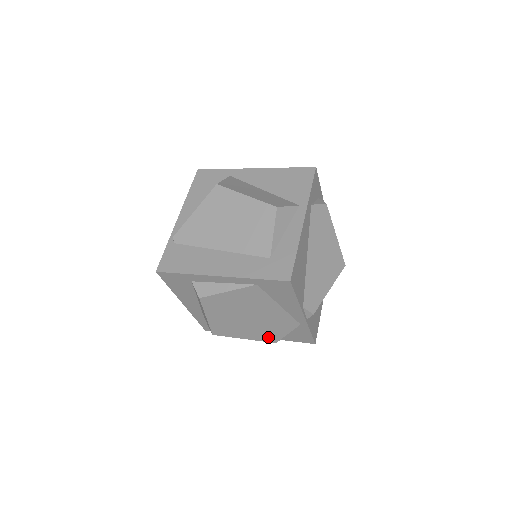
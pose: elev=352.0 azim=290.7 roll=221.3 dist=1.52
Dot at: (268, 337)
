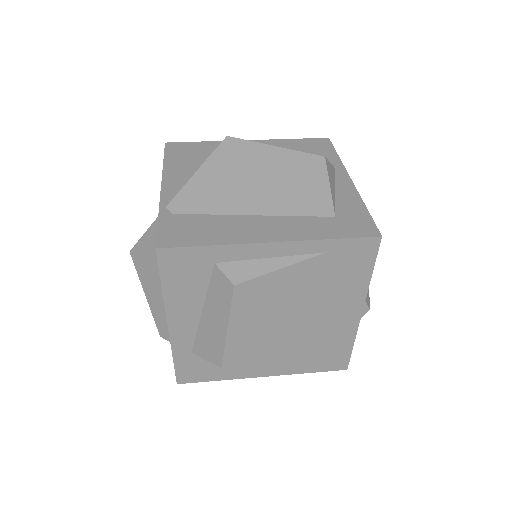
Dot at: (297, 363)
